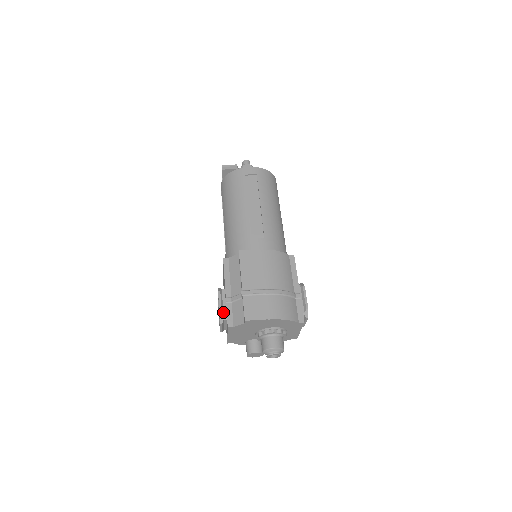
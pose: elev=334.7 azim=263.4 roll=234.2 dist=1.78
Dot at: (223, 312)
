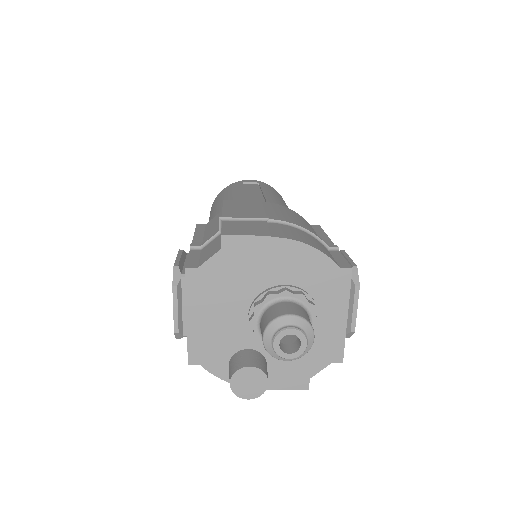
Dot at: (182, 269)
